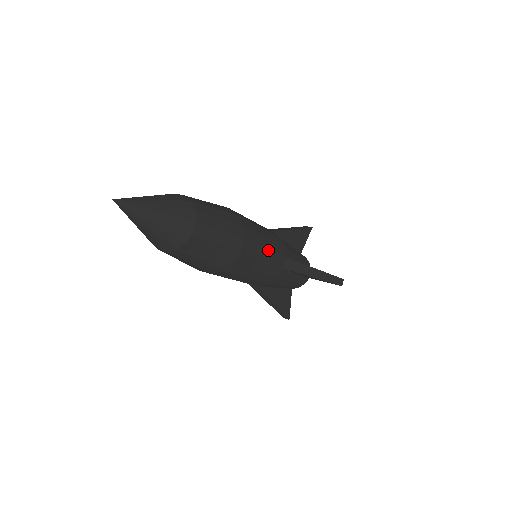
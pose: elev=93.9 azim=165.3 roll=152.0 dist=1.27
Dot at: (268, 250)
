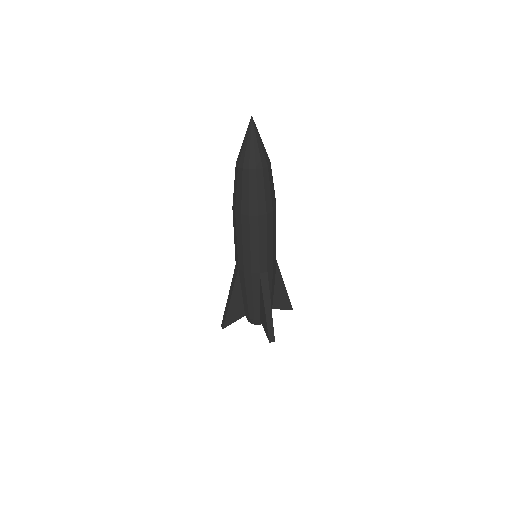
Dot at: (267, 245)
